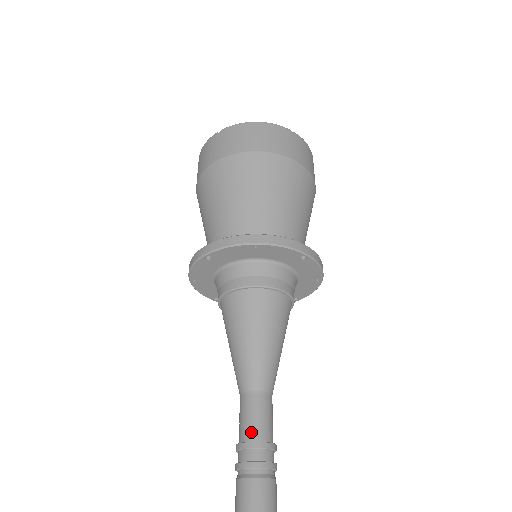
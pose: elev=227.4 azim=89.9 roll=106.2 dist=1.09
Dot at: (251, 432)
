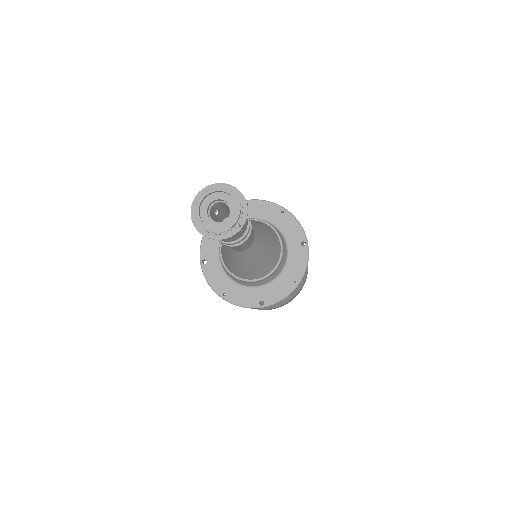
Dot at: occluded
